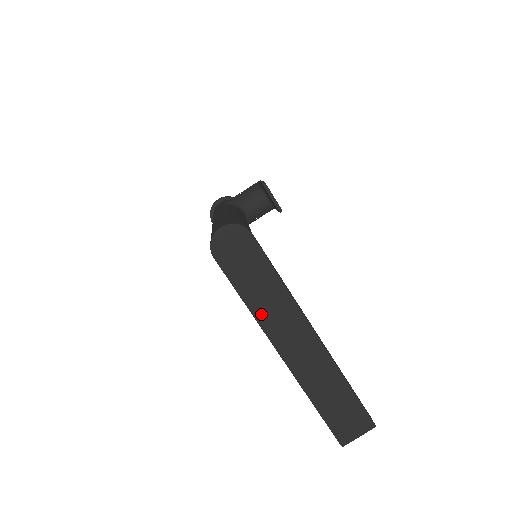
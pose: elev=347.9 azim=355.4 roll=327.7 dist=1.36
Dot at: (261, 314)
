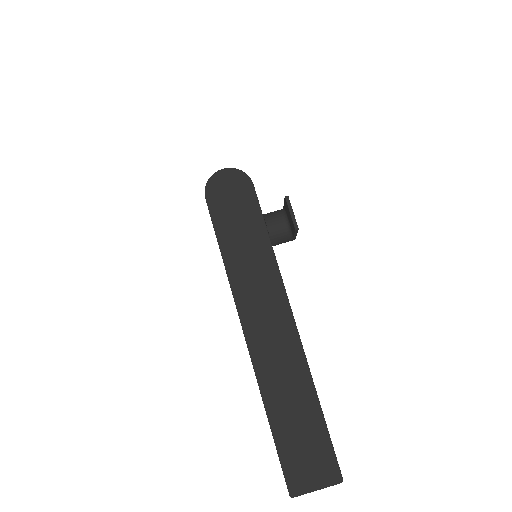
Dot at: (237, 277)
